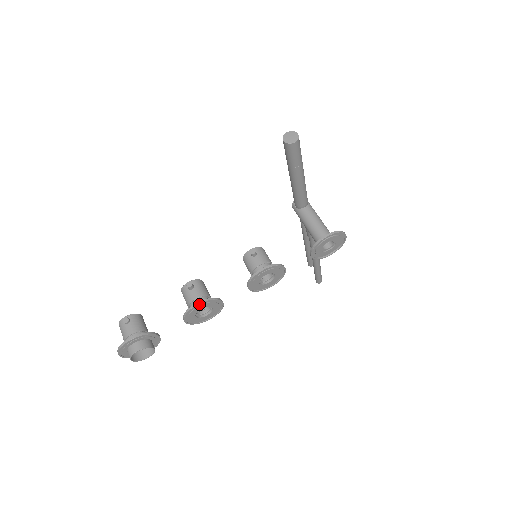
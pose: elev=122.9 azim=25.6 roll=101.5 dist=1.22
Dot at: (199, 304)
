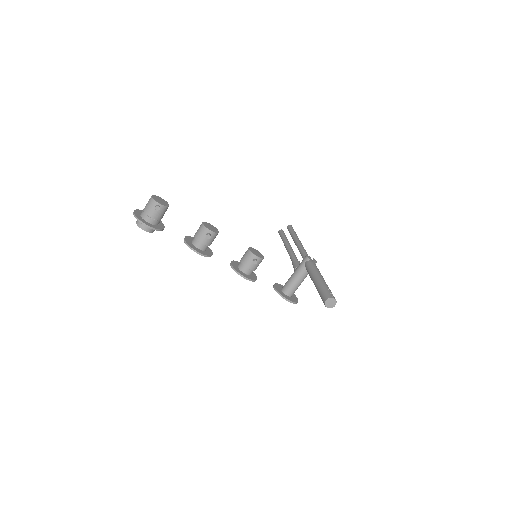
Dot at: (199, 253)
